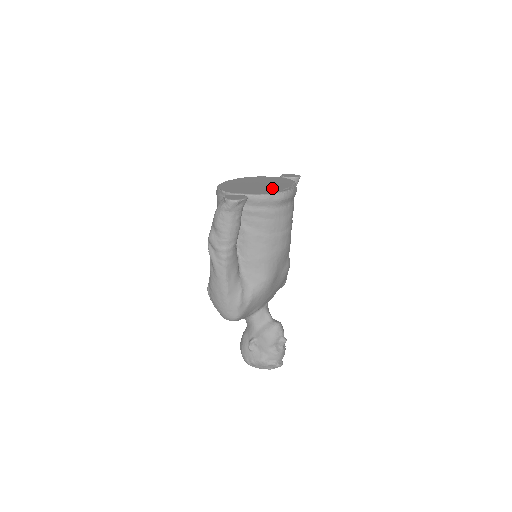
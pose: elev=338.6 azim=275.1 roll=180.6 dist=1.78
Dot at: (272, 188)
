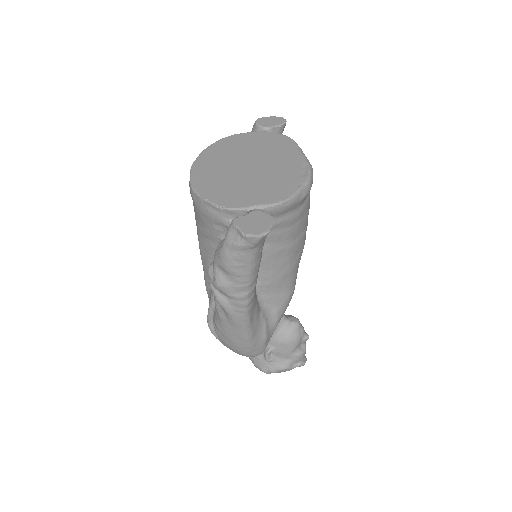
Dot at: (283, 173)
